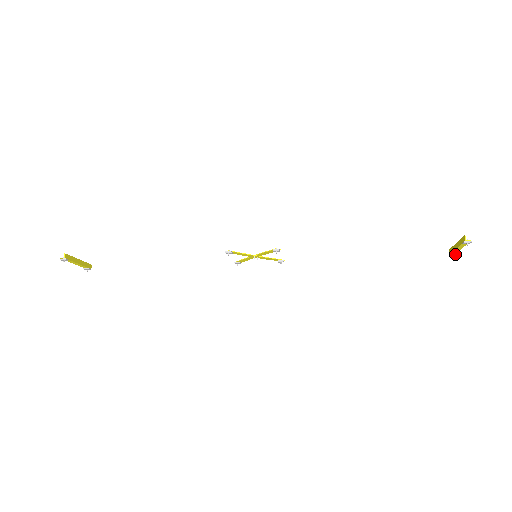
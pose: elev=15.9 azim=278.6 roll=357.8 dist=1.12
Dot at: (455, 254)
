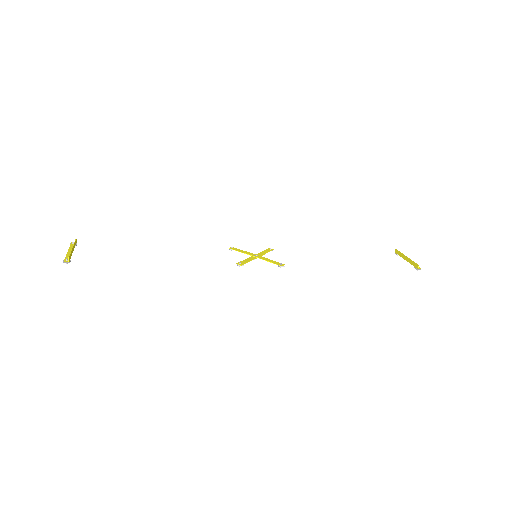
Dot at: occluded
